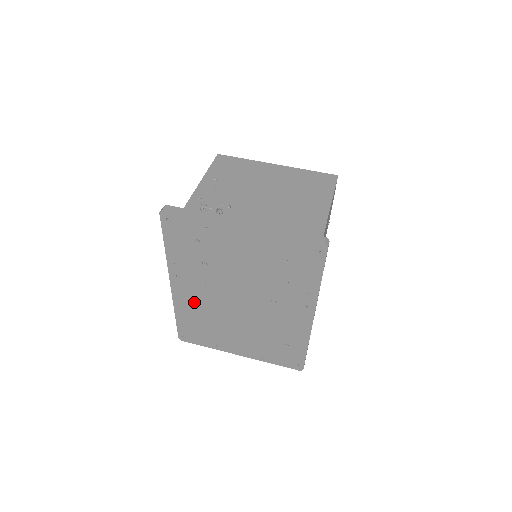
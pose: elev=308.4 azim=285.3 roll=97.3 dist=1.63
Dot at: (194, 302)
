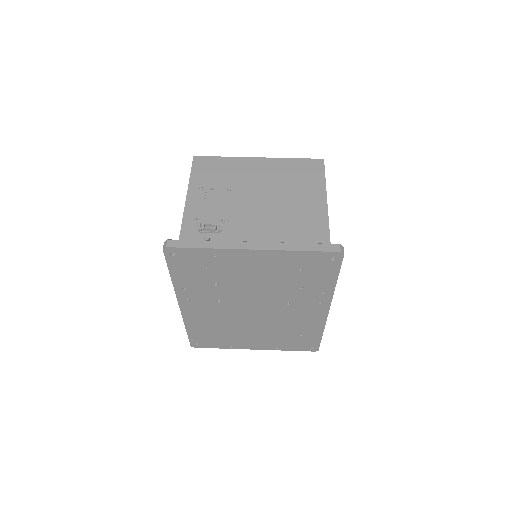
Dot at: (205, 316)
